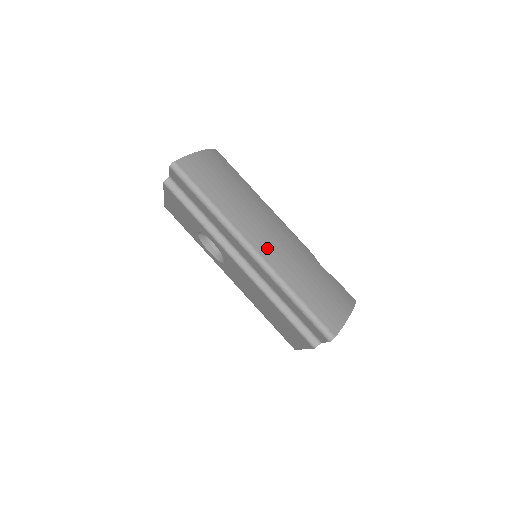
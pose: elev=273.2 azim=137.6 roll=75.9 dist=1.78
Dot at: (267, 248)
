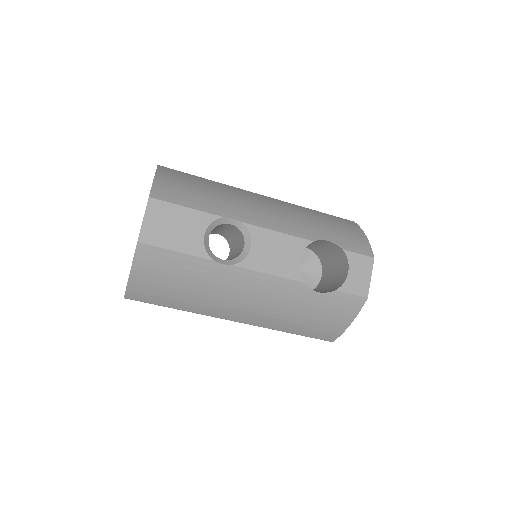
Dot at: (246, 318)
